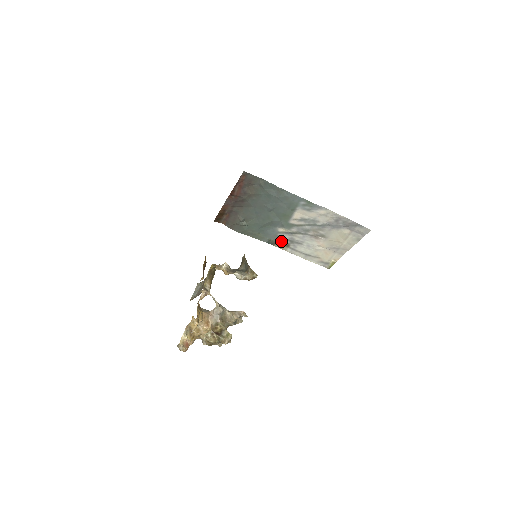
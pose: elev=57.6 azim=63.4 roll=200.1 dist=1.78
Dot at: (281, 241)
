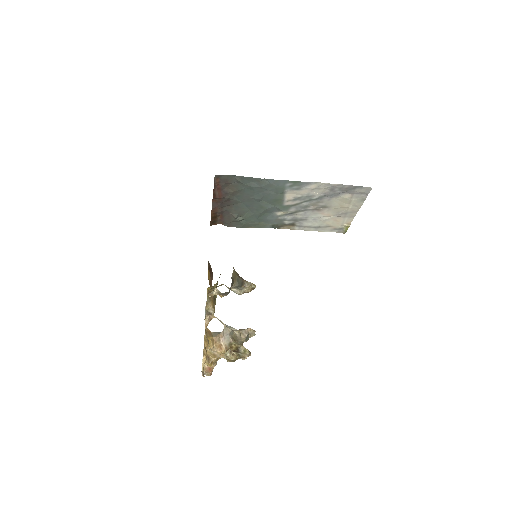
Dot at: (285, 223)
